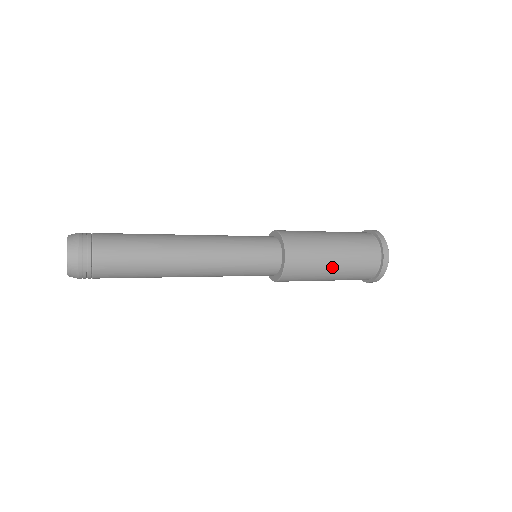
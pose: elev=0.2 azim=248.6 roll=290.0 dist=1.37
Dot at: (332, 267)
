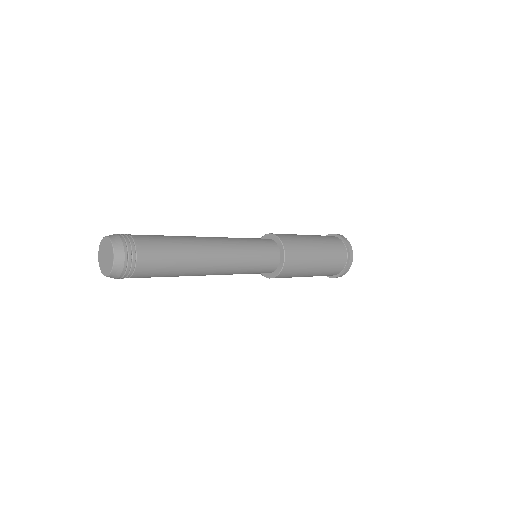
Dot at: (315, 247)
